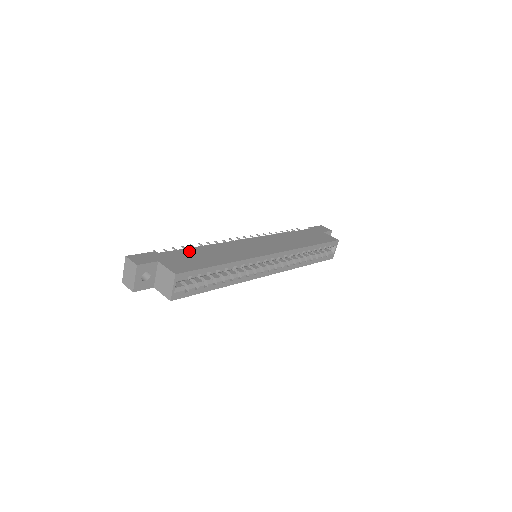
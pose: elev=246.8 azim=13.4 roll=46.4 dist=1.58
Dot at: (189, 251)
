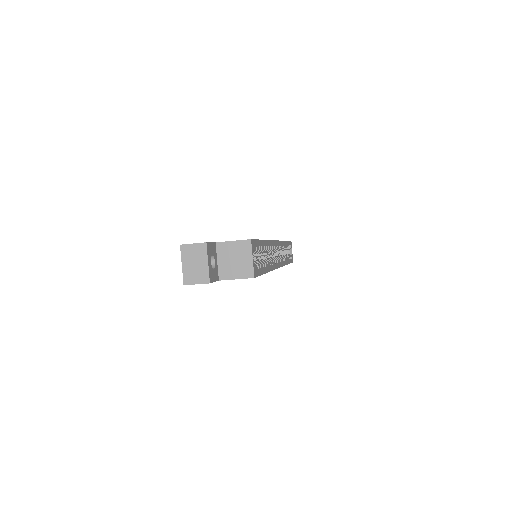
Dot at: occluded
